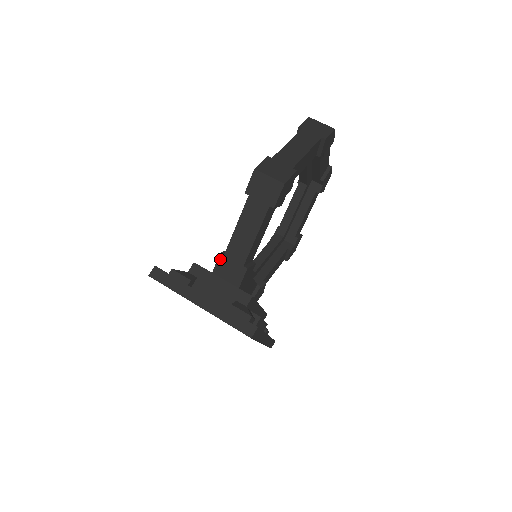
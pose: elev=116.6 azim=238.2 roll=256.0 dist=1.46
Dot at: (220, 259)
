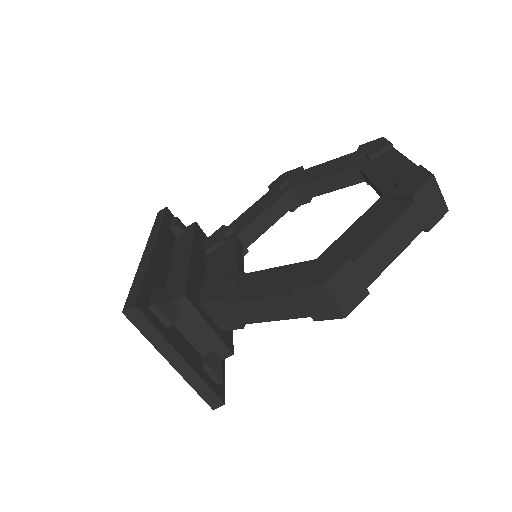
Dot at: (218, 303)
